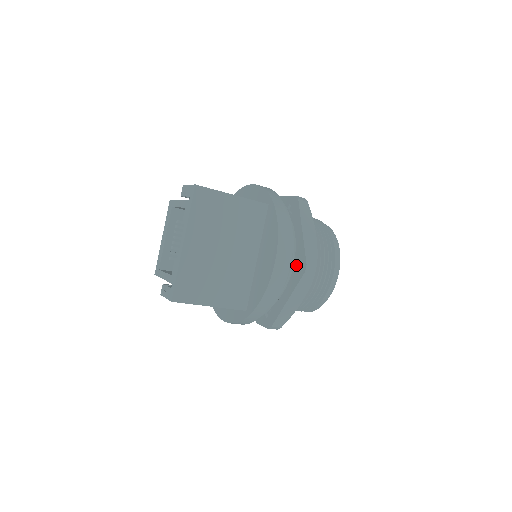
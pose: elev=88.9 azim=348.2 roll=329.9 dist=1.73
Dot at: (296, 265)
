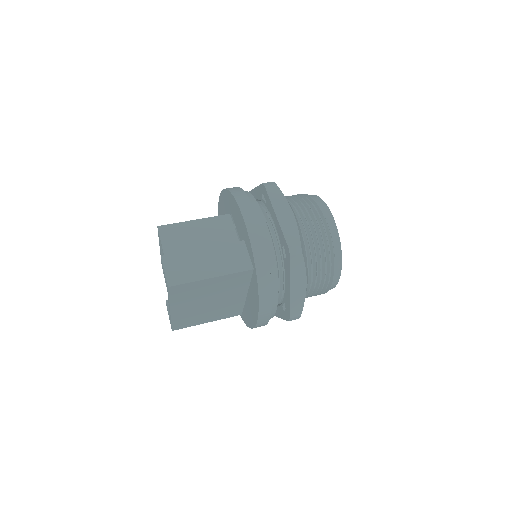
Dot at: (284, 304)
